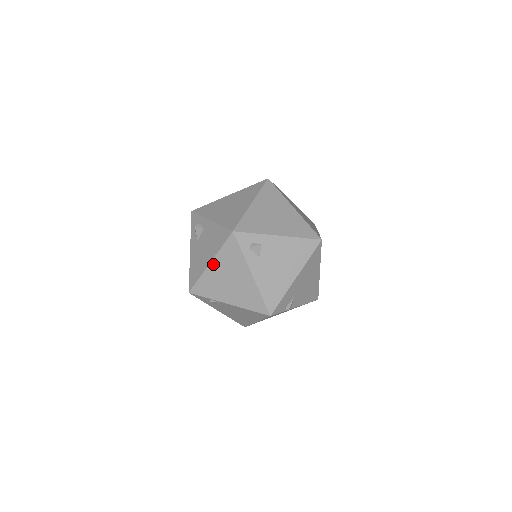
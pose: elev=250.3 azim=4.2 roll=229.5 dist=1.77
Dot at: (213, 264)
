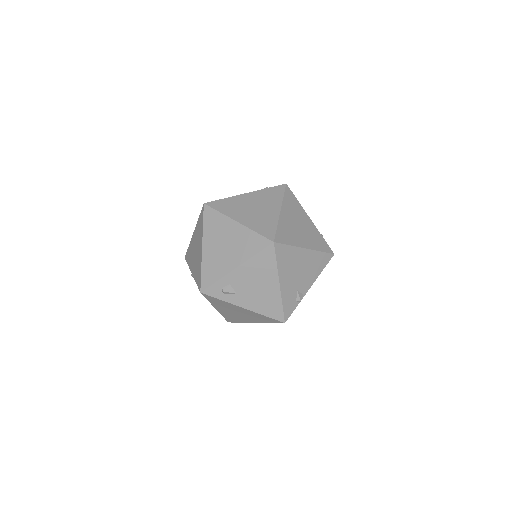
Dot at: (217, 308)
